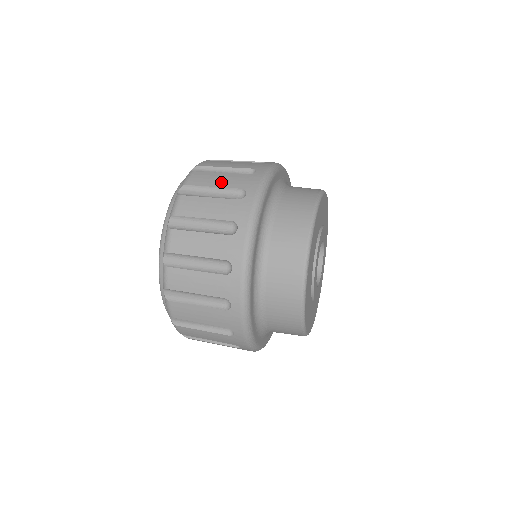
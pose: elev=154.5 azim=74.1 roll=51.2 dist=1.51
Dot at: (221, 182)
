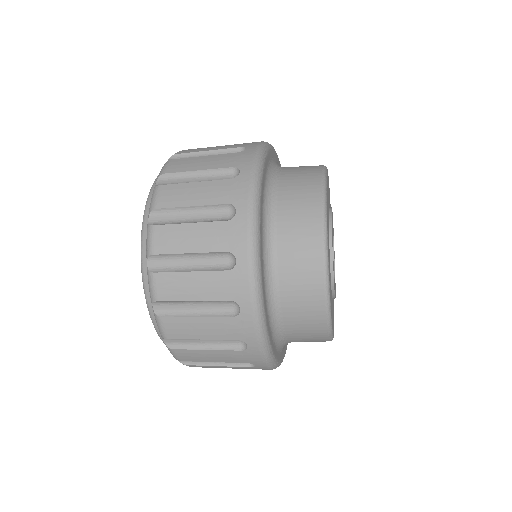
Dot at: (199, 197)
